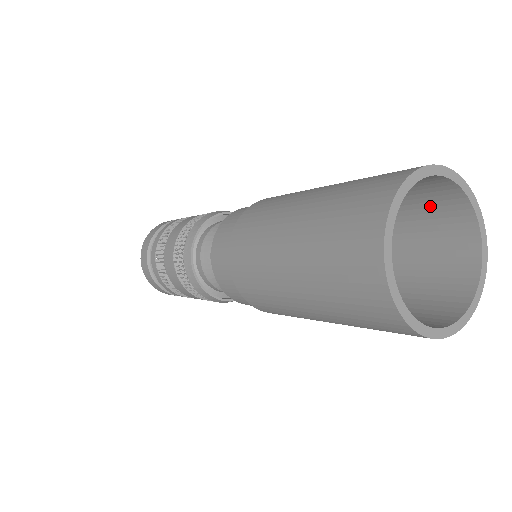
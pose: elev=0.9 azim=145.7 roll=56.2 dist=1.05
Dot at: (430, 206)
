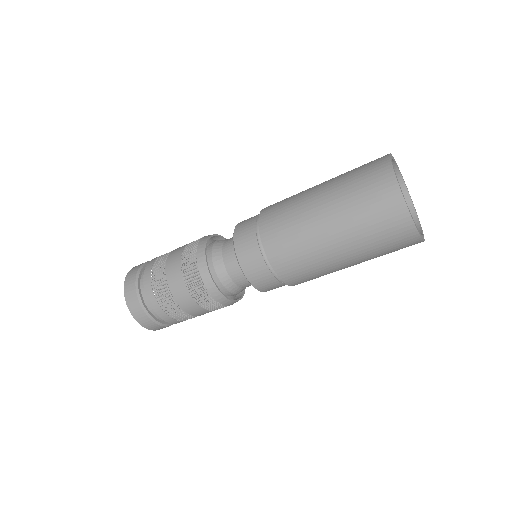
Dot at: occluded
